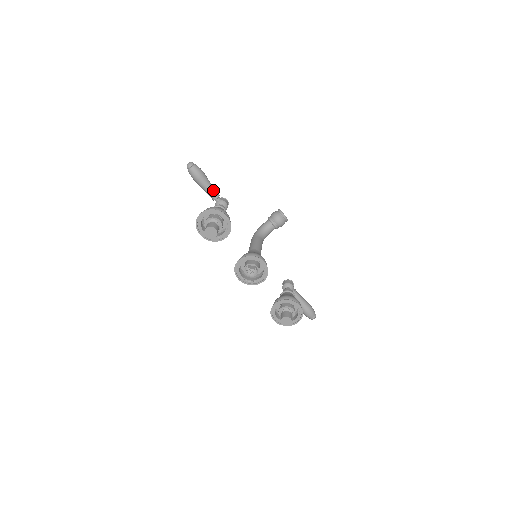
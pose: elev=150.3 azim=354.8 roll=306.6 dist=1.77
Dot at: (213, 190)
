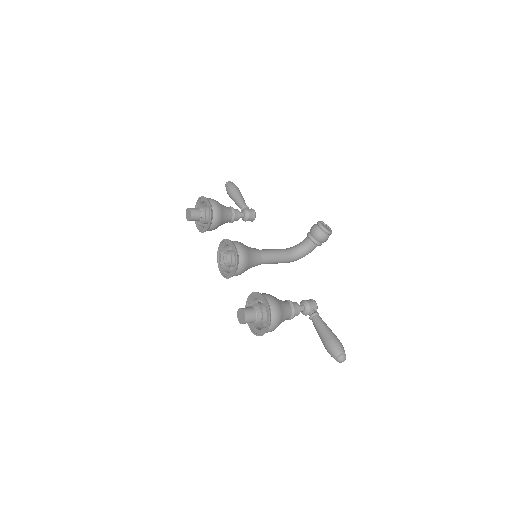
Dot at: (240, 201)
